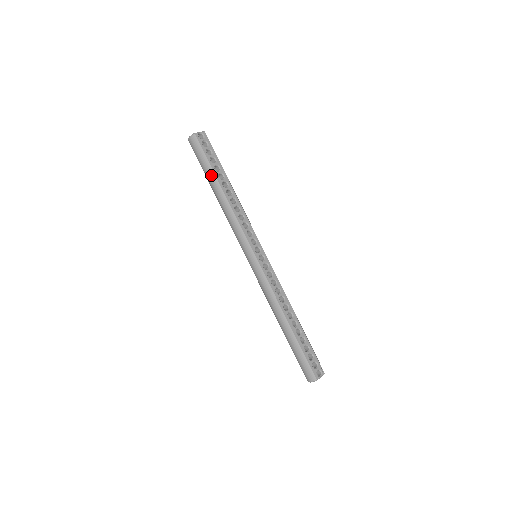
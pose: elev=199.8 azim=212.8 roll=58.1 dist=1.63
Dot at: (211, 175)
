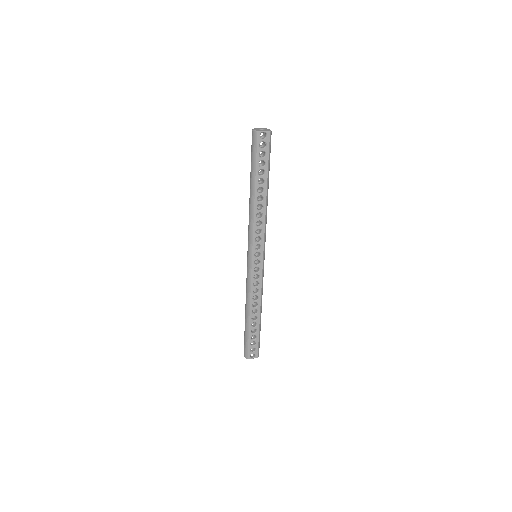
Dot at: (252, 176)
